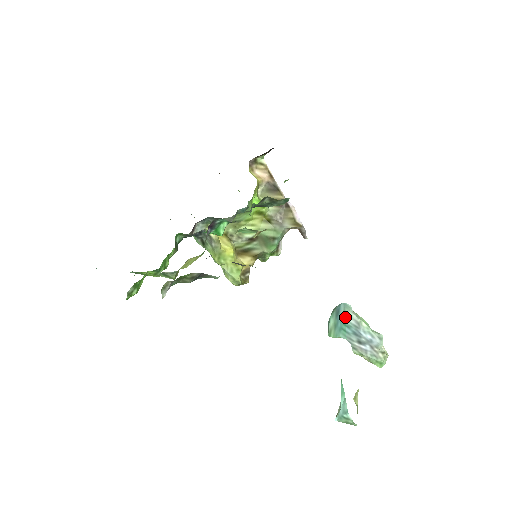
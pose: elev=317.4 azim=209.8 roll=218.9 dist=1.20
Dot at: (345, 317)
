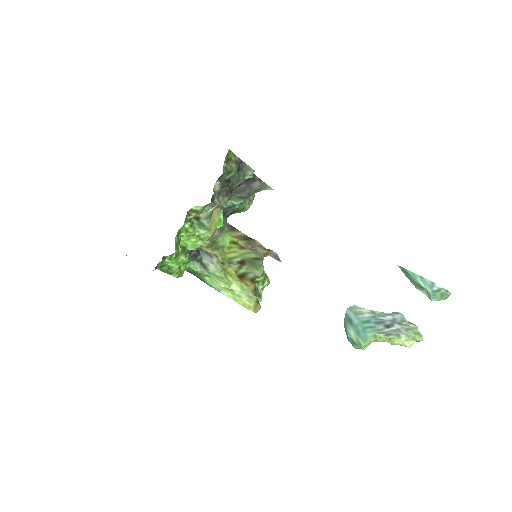
Dot at: (358, 316)
